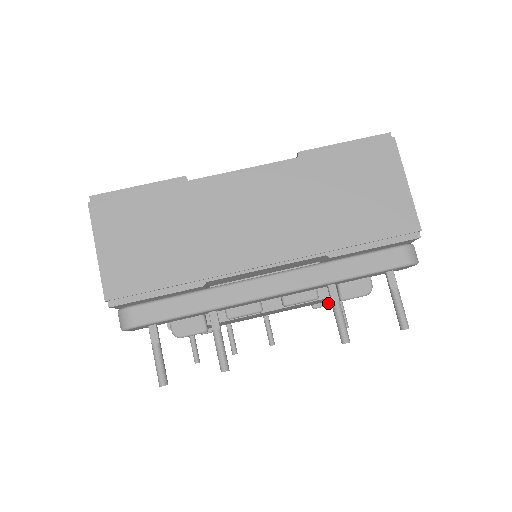
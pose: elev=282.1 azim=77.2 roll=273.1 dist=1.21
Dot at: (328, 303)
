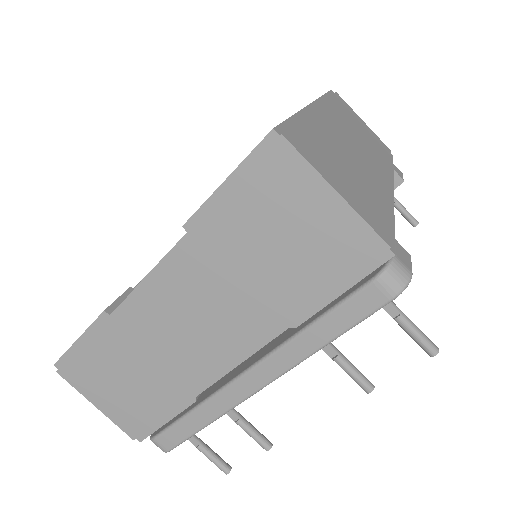
Dot at: occluded
